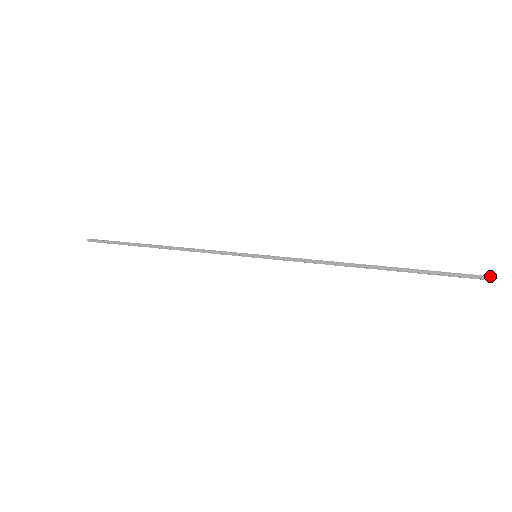
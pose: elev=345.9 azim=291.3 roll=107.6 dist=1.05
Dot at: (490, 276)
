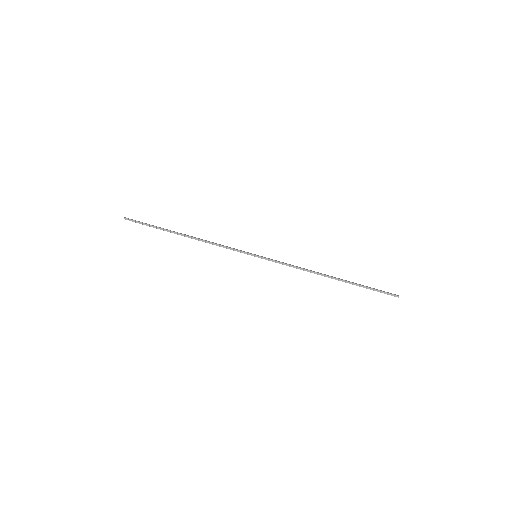
Dot at: (398, 297)
